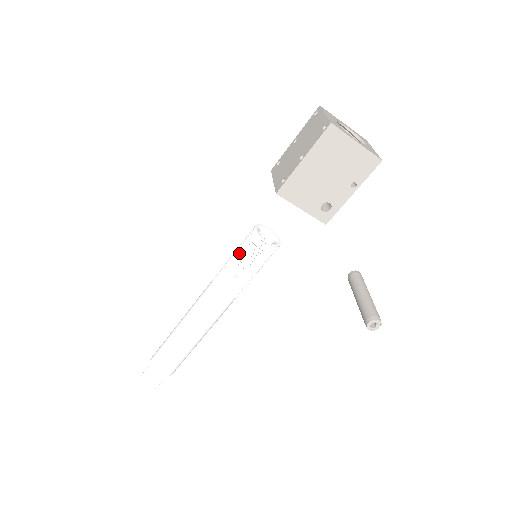
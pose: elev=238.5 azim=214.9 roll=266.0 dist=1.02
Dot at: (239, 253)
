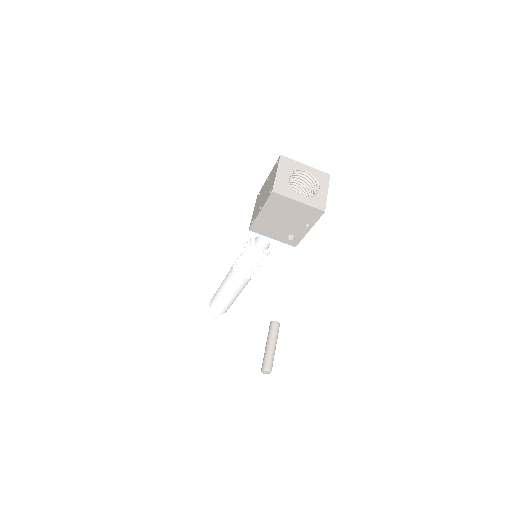
Dot at: (243, 253)
